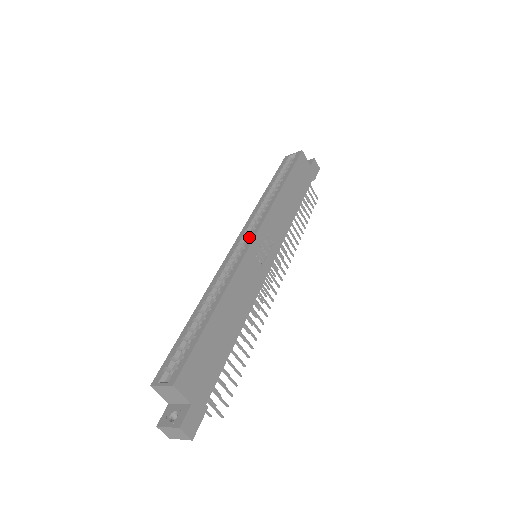
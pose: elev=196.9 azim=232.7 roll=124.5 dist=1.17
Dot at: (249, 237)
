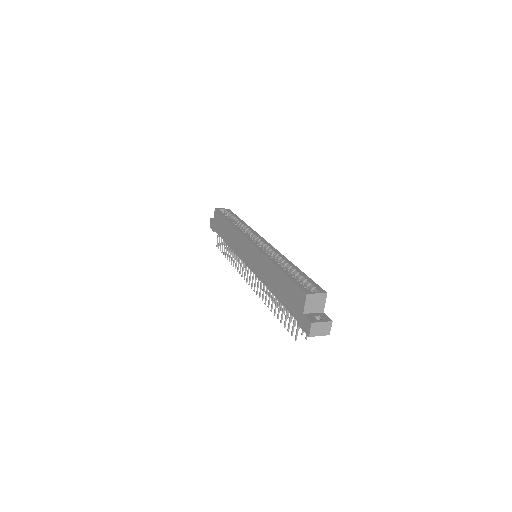
Dot at: (261, 240)
